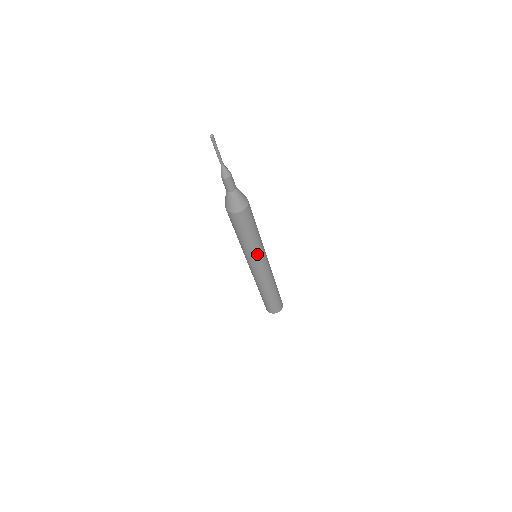
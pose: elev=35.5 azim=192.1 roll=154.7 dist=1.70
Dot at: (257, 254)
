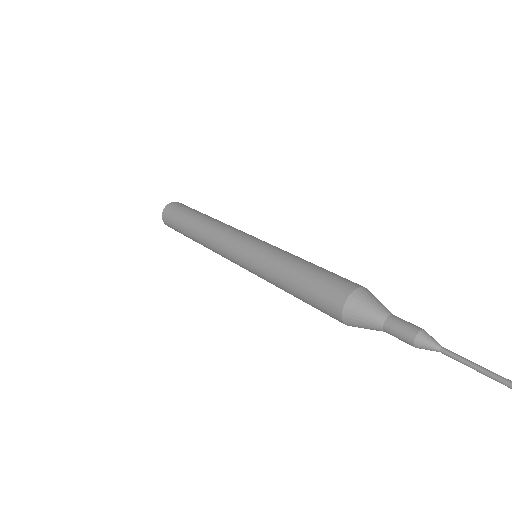
Dot at: occluded
